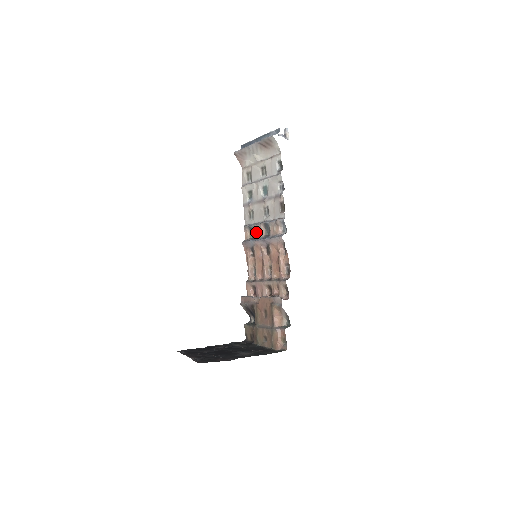
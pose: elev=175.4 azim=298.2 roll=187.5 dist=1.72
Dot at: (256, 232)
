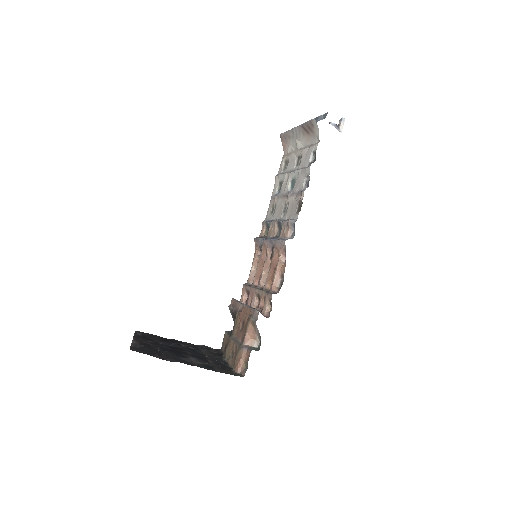
Dot at: (270, 230)
